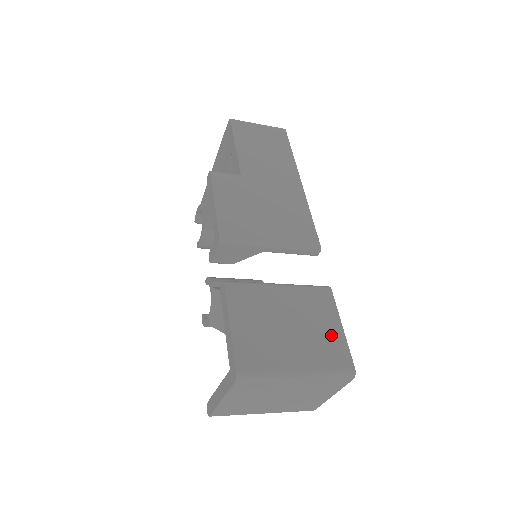
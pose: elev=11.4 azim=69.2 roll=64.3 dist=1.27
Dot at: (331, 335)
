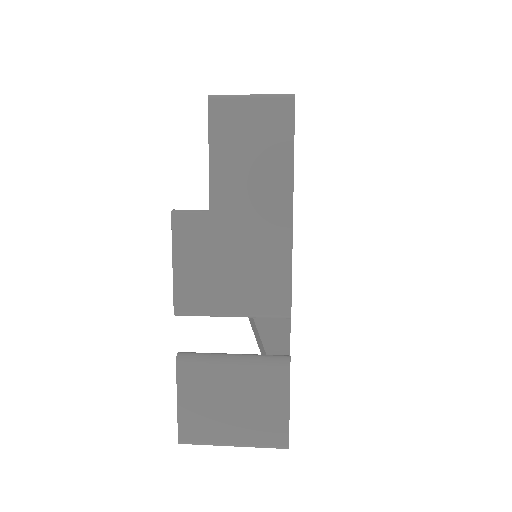
Dot at: (274, 414)
